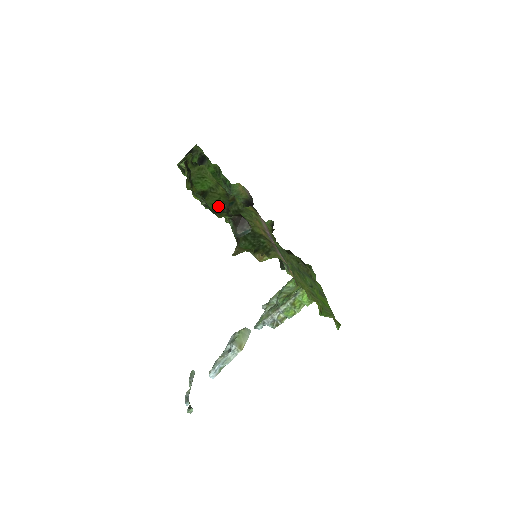
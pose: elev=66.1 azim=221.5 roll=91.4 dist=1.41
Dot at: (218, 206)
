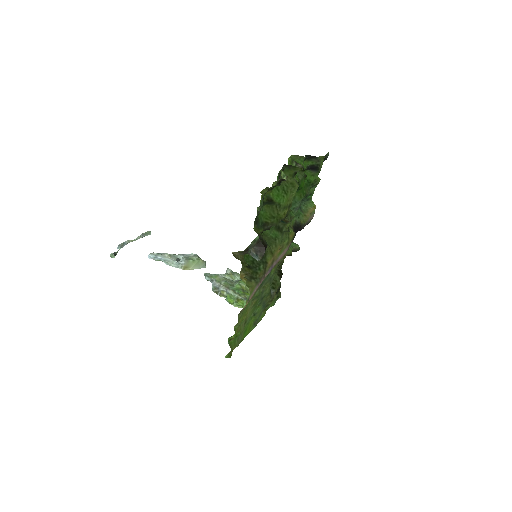
Dot at: (266, 220)
